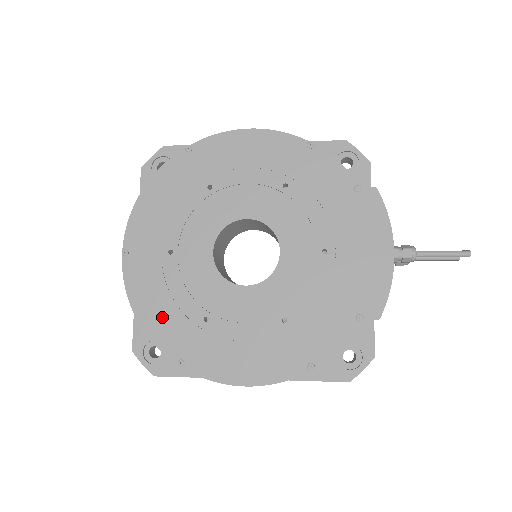
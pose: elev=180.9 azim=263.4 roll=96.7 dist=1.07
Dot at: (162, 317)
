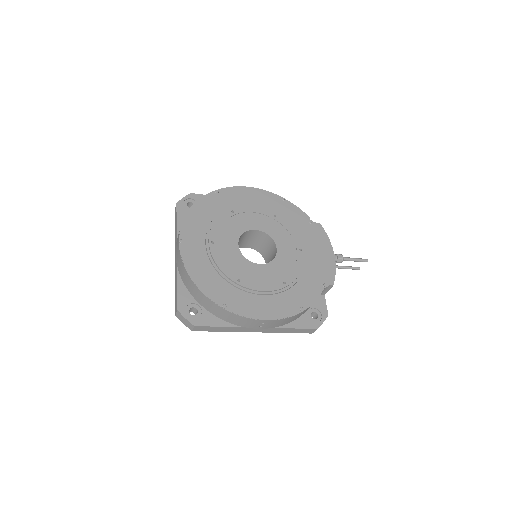
Dot at: (209, 279)
